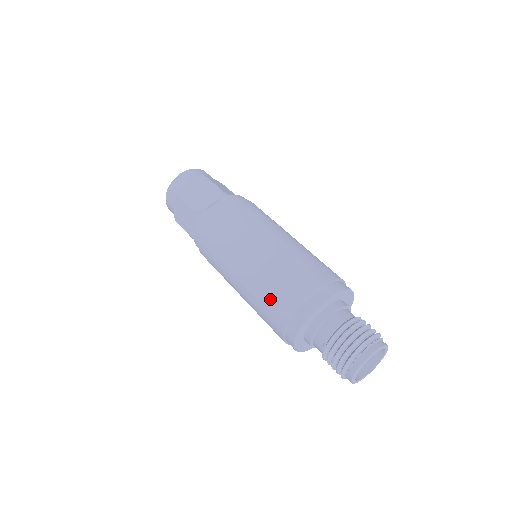
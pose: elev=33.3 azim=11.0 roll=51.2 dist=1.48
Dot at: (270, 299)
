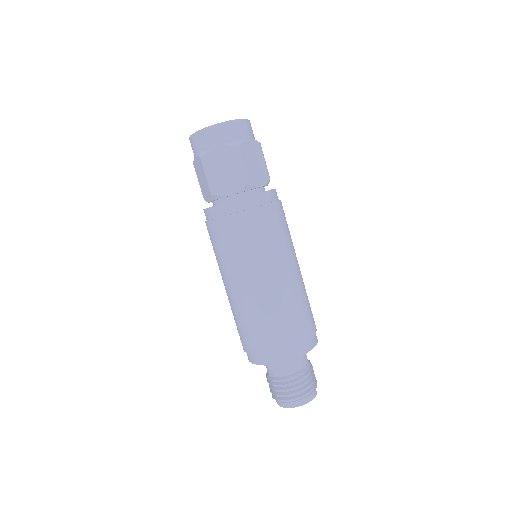
Dot at: (243, 329)
